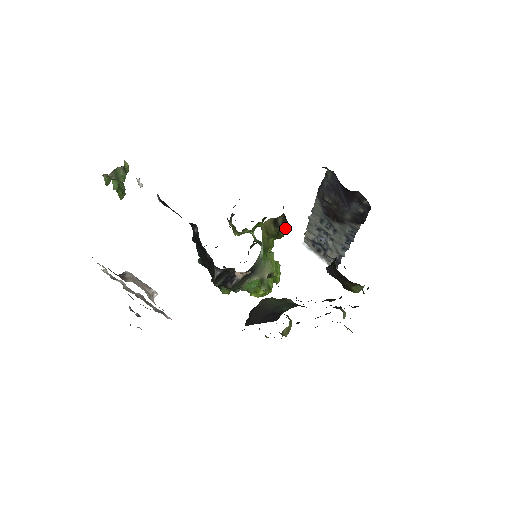
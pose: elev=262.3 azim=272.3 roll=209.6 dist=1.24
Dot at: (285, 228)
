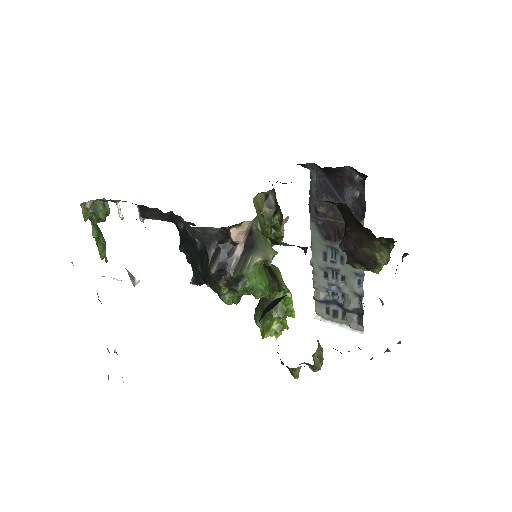
Dot at: (281, 220)
